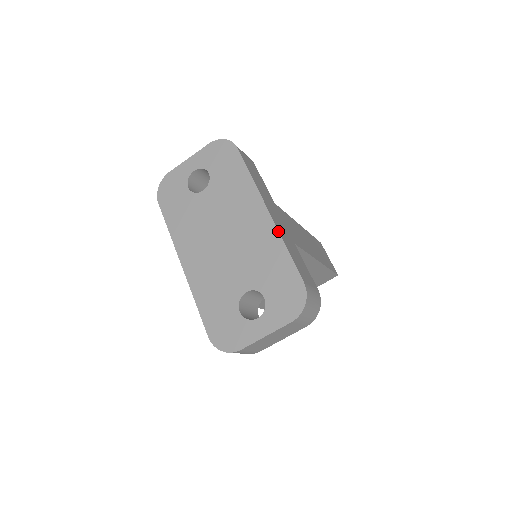
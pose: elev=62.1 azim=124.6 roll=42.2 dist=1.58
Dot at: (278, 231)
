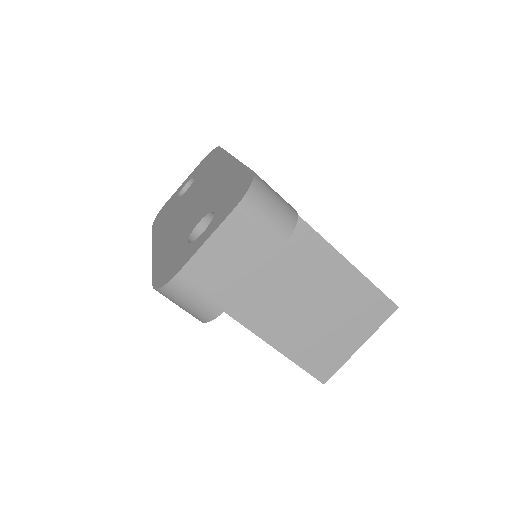
Dot at: (238, 160)
